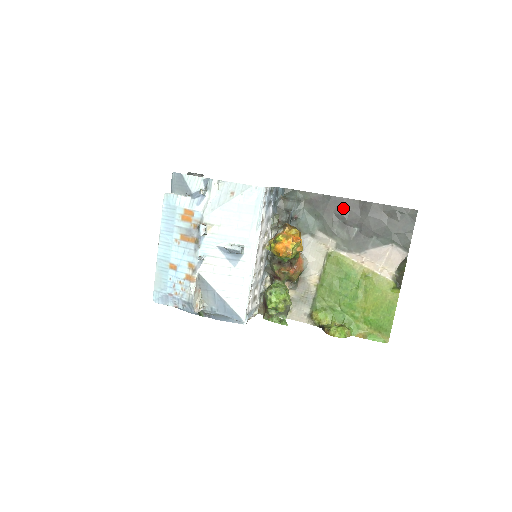
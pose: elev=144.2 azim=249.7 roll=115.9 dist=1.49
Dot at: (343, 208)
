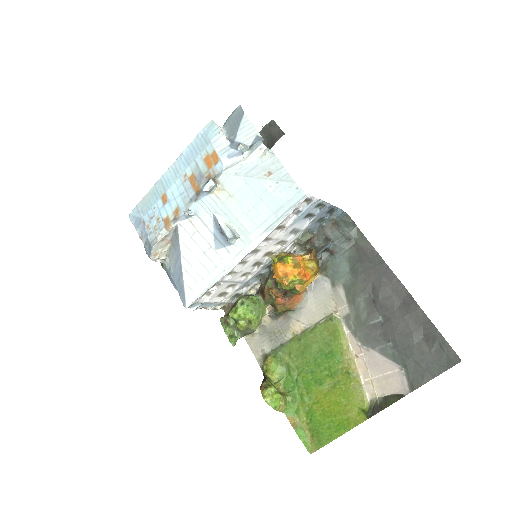
Dot at: (386, 285)
